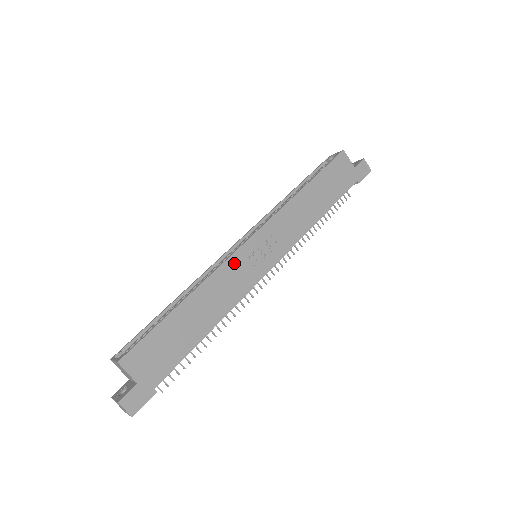
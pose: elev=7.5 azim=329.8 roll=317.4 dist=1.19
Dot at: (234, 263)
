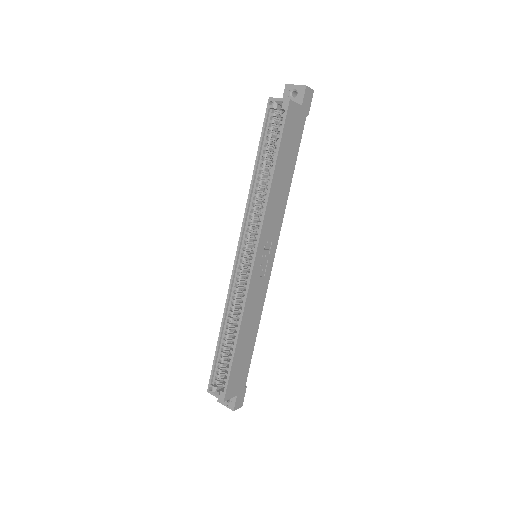
Dot at: (253, 287)
